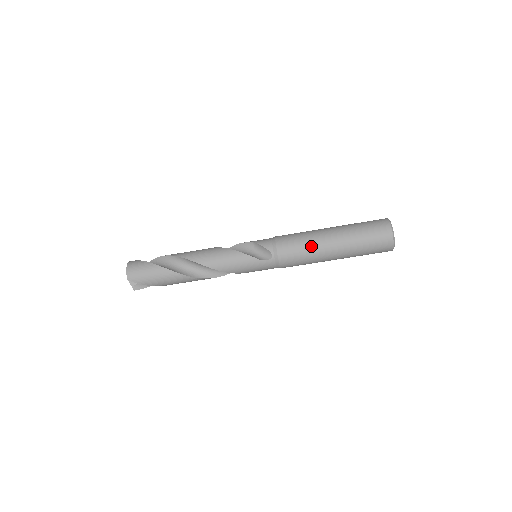
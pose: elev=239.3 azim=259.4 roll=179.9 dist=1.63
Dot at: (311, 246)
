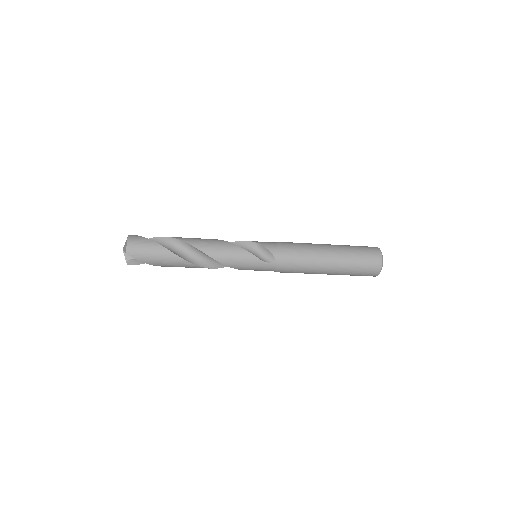
Dot at: (311, 258)
